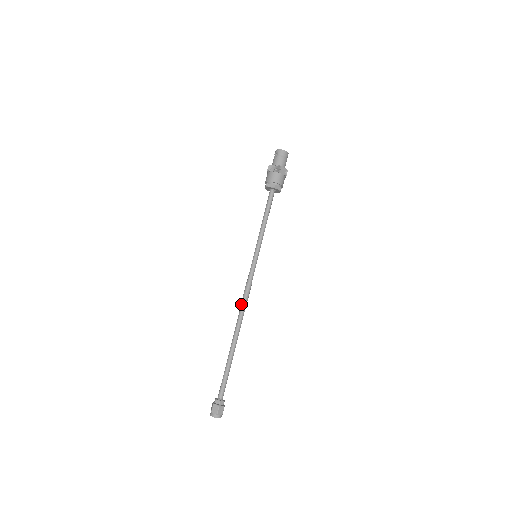
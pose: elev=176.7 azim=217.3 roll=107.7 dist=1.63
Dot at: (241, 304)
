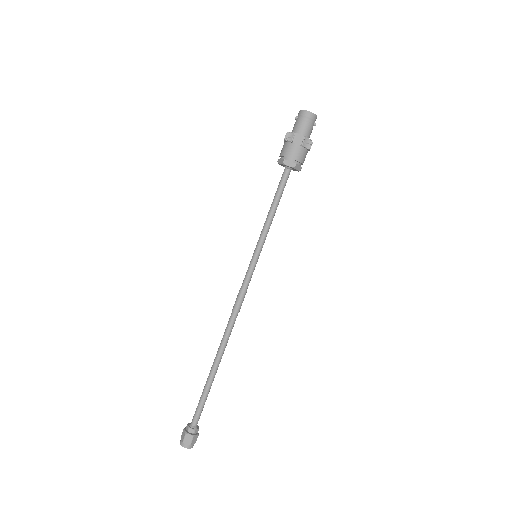
Dot at: occluded
